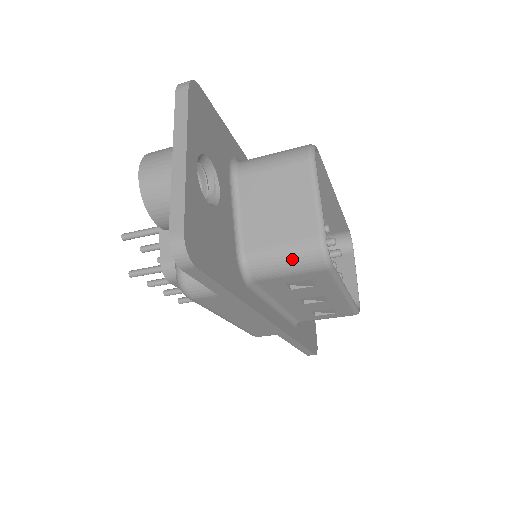
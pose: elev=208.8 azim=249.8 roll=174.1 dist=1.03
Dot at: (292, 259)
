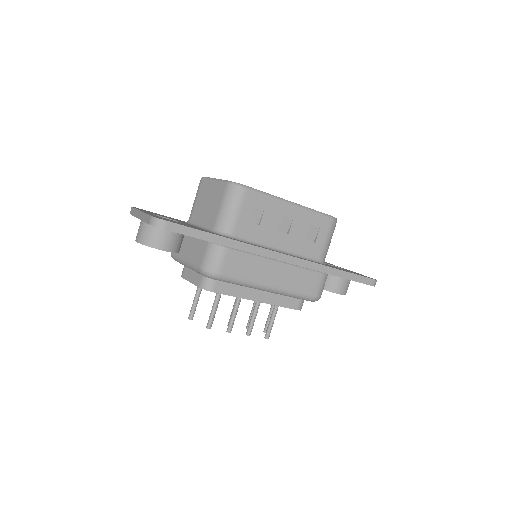
Dot at: (228, 203)
